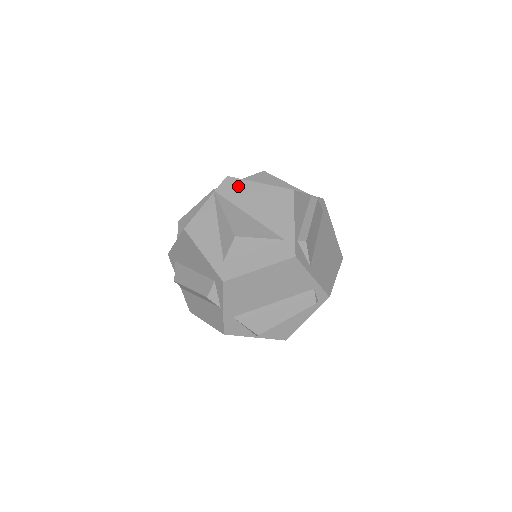
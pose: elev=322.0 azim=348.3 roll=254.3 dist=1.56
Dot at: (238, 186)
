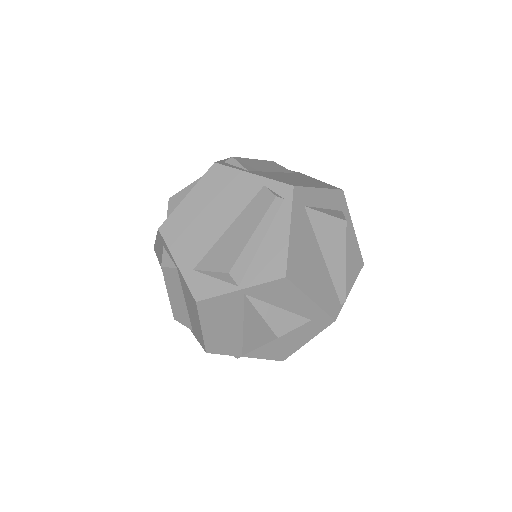
Dot at: occluded
